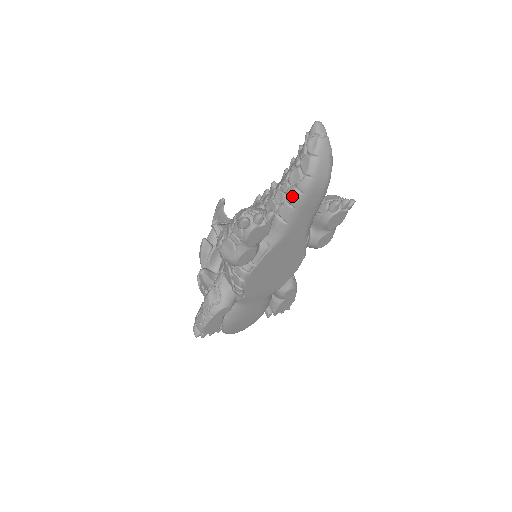
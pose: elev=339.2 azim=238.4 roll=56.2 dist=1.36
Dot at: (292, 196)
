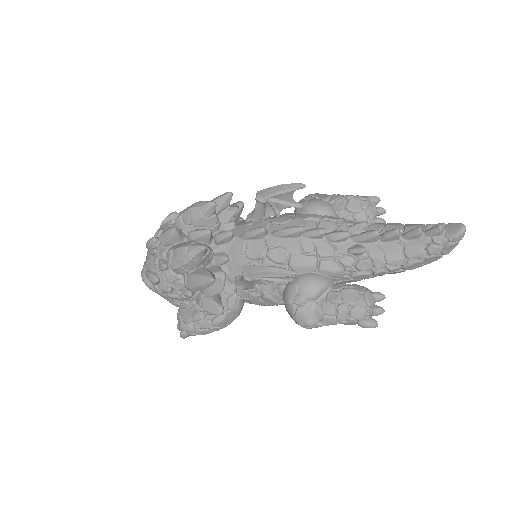
Dot at: occluded
